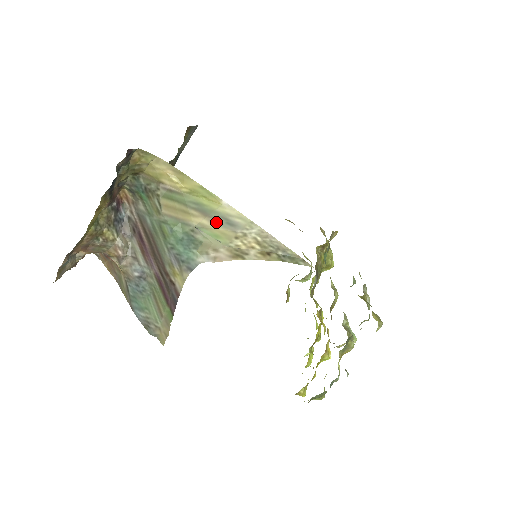
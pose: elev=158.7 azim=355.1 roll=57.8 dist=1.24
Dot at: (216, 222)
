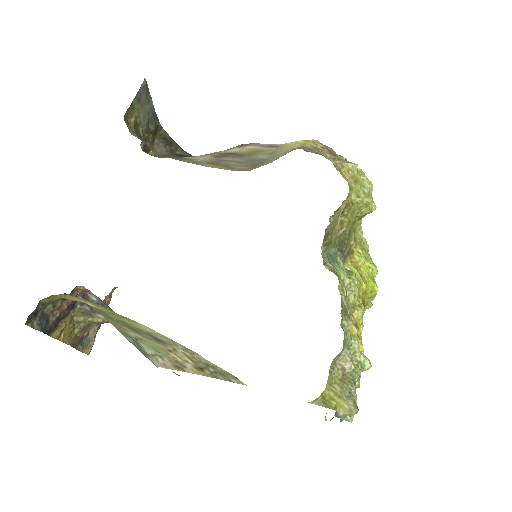
Dot at: (146, 337)
